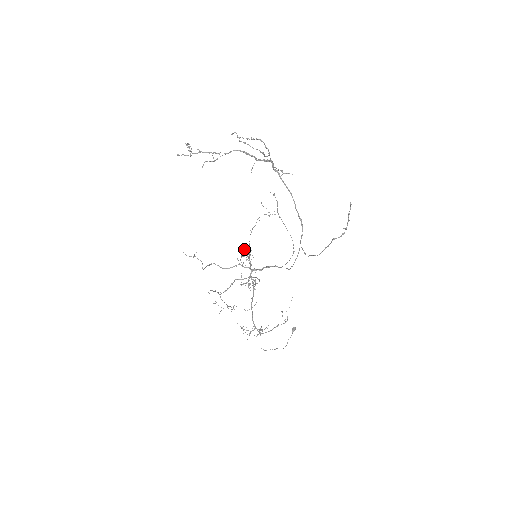
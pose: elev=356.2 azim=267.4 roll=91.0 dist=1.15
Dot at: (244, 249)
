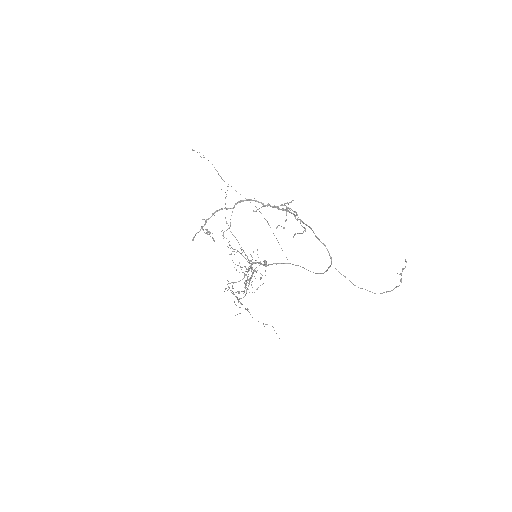
Dot at: (229, 245)
